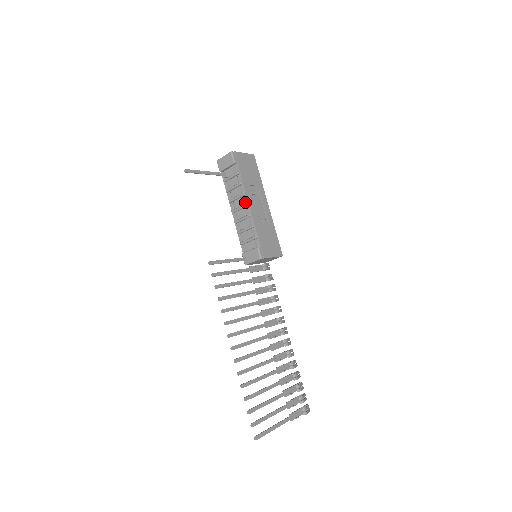
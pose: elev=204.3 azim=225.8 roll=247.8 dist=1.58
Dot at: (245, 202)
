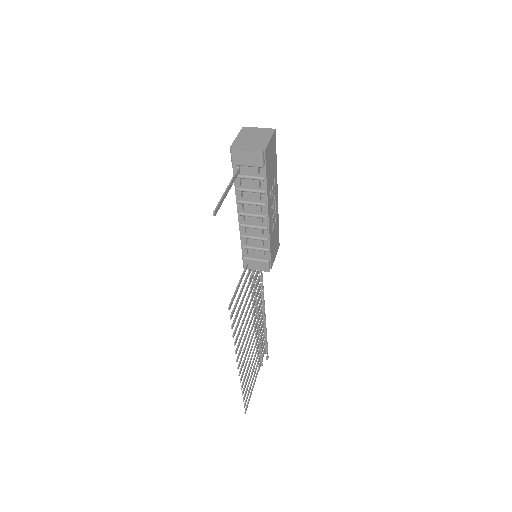
Dot at: (263, 212)
